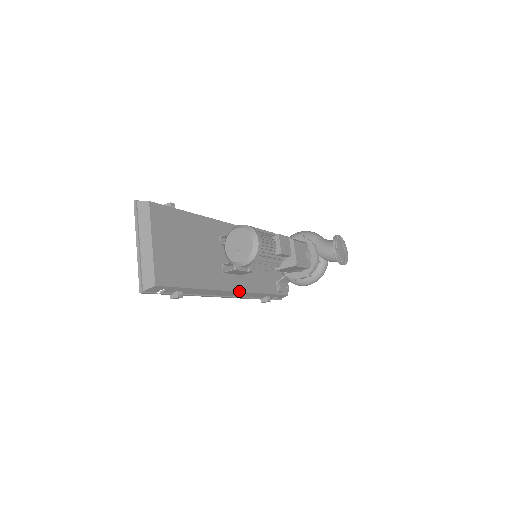
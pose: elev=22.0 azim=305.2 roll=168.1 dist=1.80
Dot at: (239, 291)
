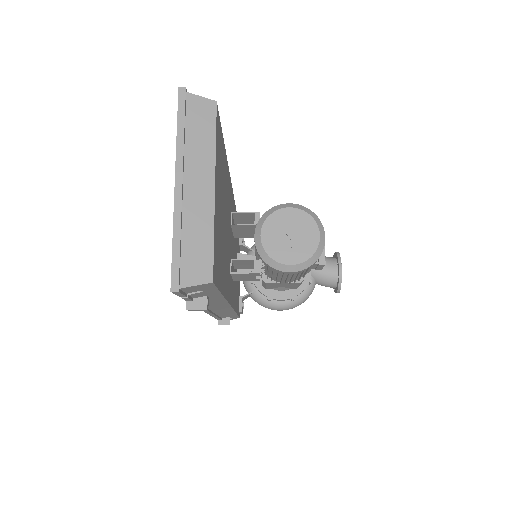
Dot at: (232, 307)
